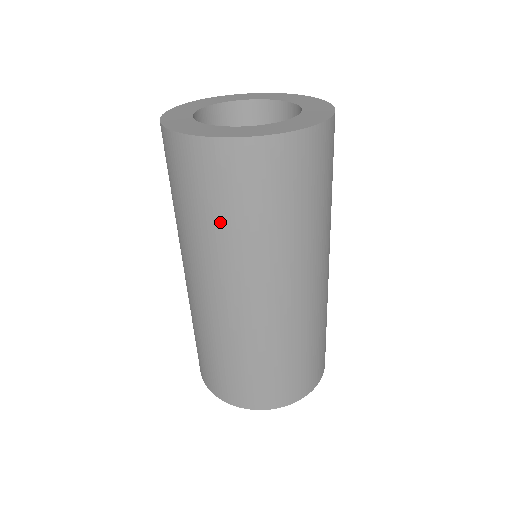
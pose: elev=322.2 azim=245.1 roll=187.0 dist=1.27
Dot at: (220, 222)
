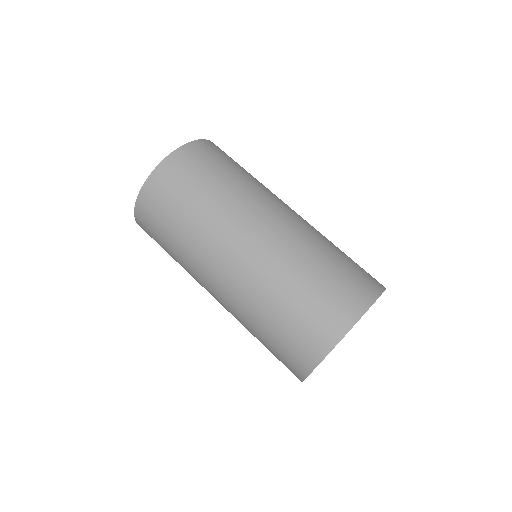
Dot at: (219, 183)
